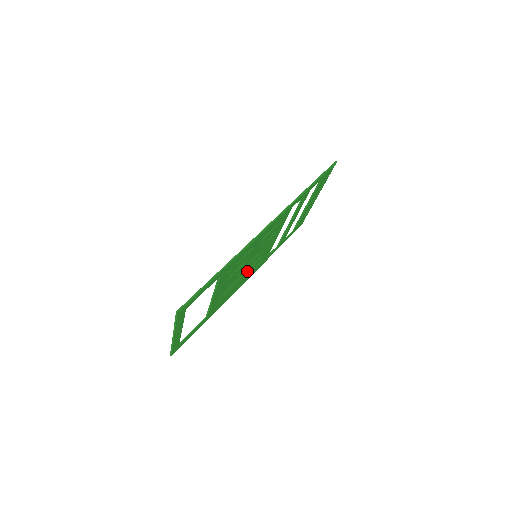
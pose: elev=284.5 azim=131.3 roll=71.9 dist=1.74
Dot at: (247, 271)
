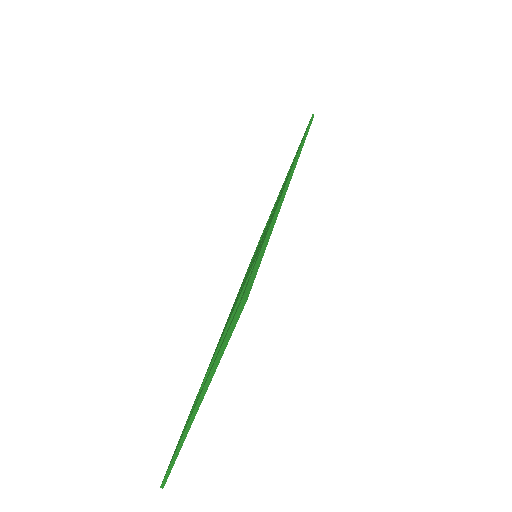
Dot at: occluded
